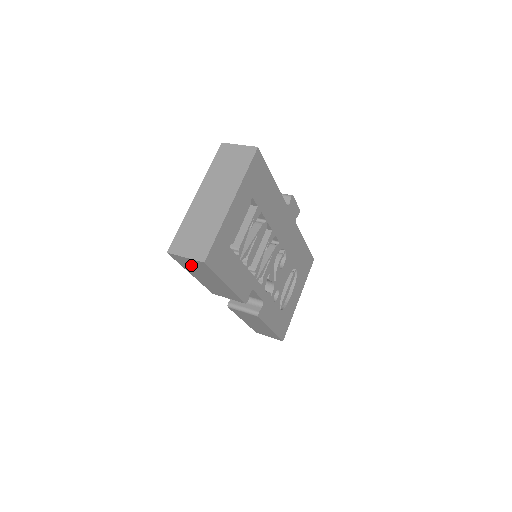
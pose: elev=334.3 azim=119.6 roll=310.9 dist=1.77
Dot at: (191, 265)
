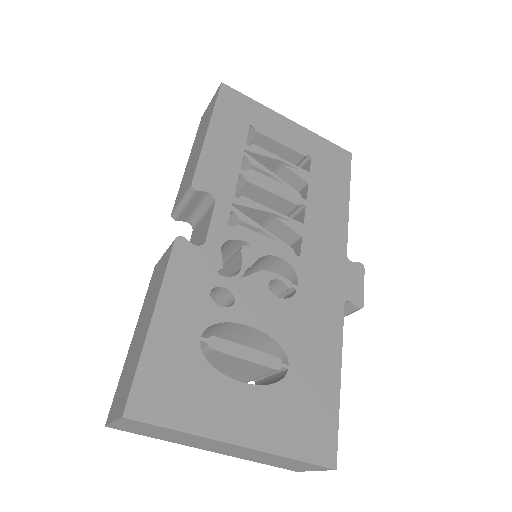
Dot at: occluded
